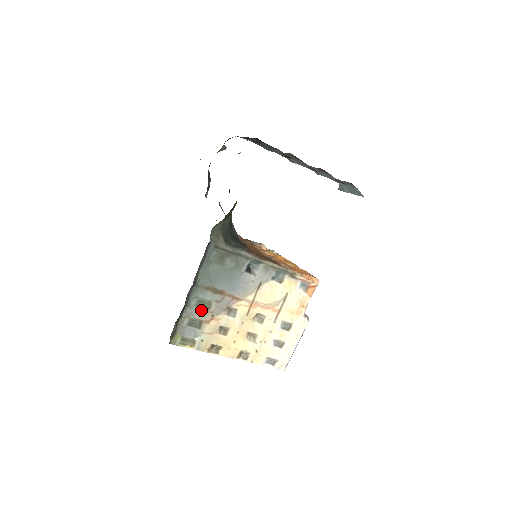
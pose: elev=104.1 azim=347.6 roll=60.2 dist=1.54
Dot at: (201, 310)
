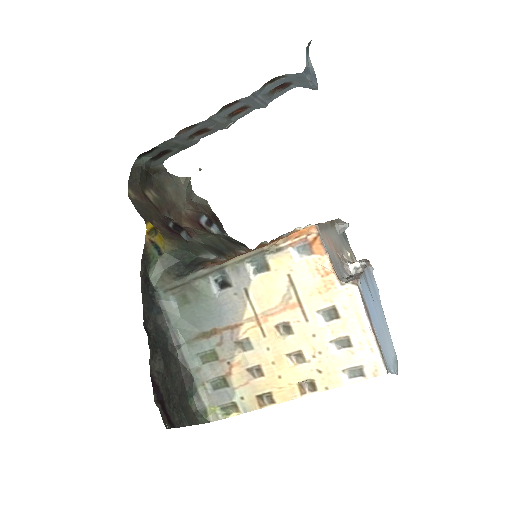
Dot at: (213, 365)
